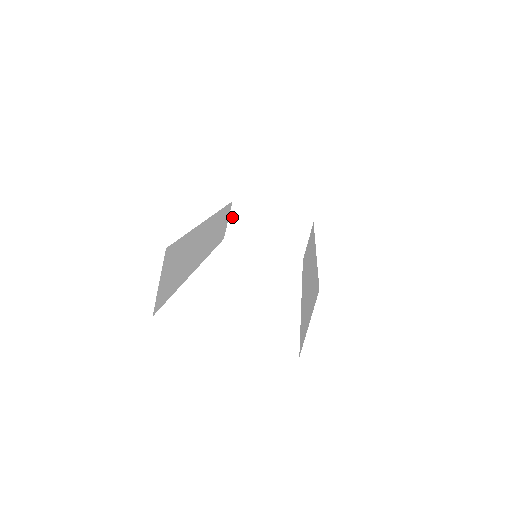
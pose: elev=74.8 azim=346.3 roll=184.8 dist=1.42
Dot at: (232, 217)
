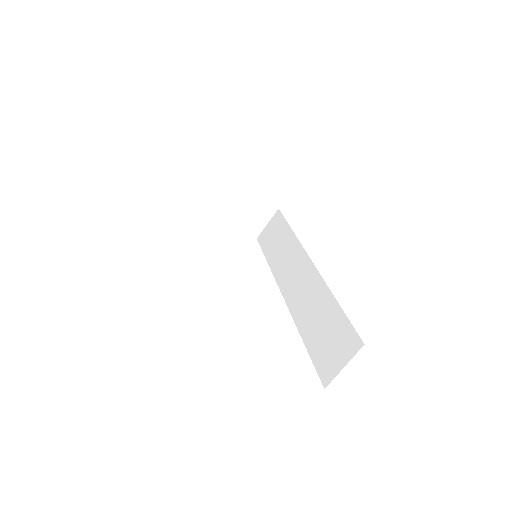
Dot at: (204, 182)
